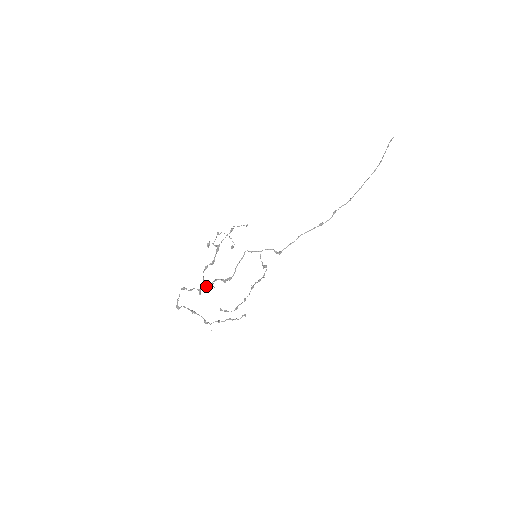
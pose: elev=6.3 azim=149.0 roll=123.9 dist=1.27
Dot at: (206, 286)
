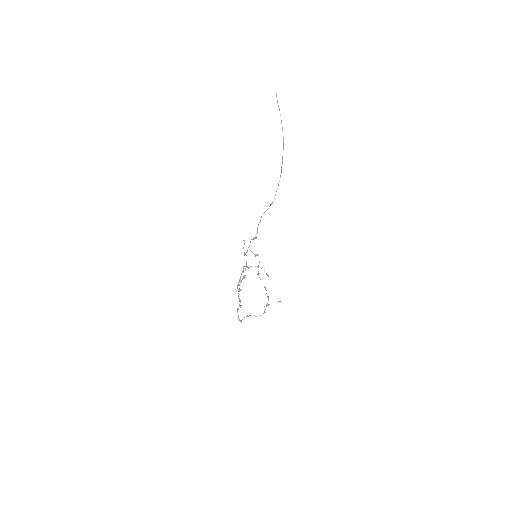
Dot at: occluded
